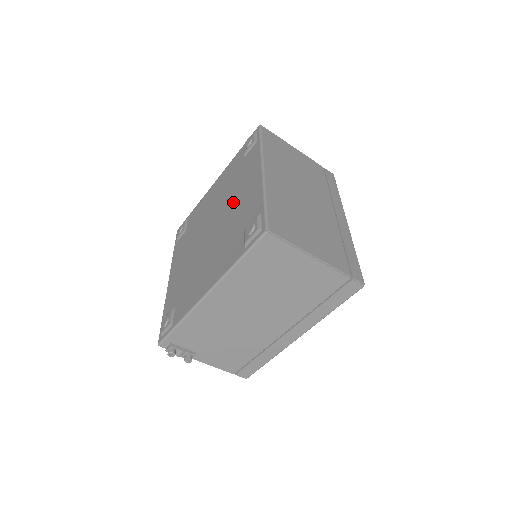
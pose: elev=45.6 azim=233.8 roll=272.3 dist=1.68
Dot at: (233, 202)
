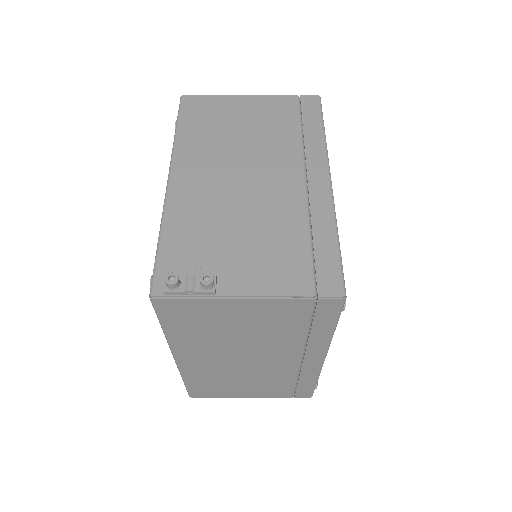
Dot at: occluded
